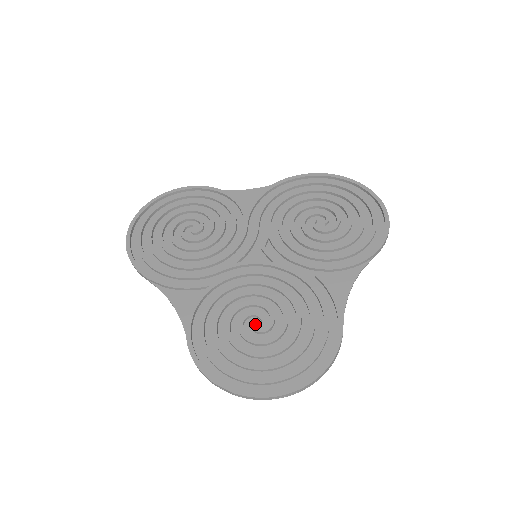
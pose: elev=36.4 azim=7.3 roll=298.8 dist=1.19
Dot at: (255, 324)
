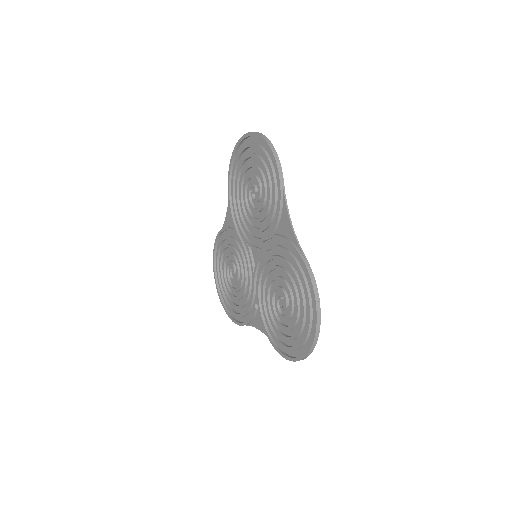
Dot at: occluded
